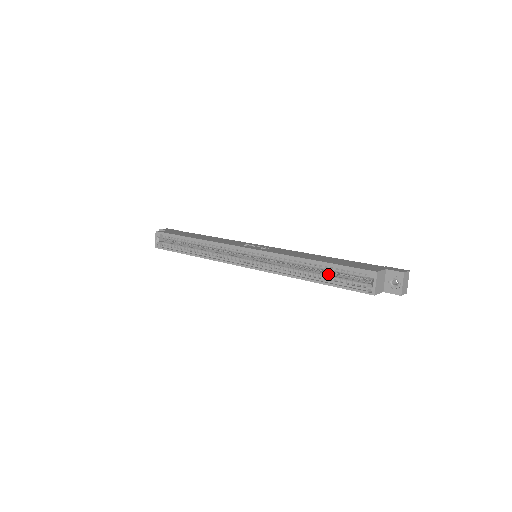
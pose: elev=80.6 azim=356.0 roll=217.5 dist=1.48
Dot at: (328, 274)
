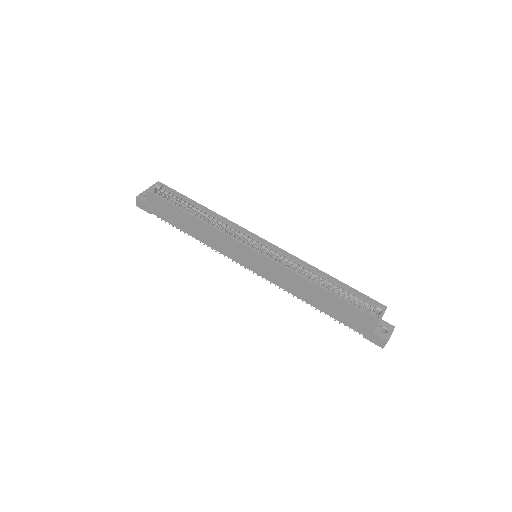
Dot at: (336, 293)
